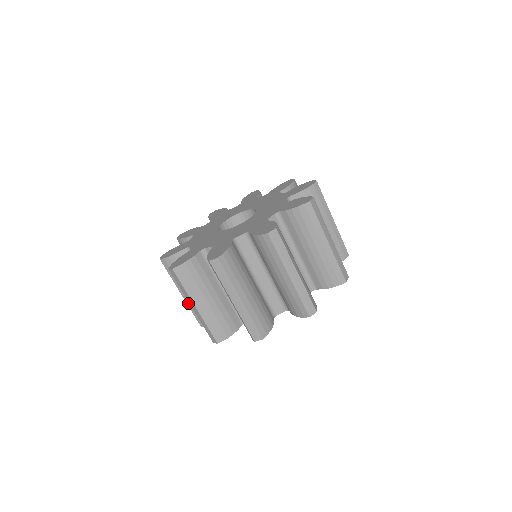
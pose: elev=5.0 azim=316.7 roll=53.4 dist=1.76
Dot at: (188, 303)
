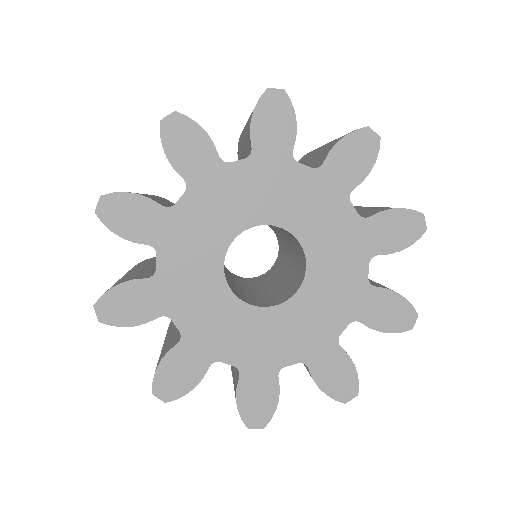
Dot at: occluded
